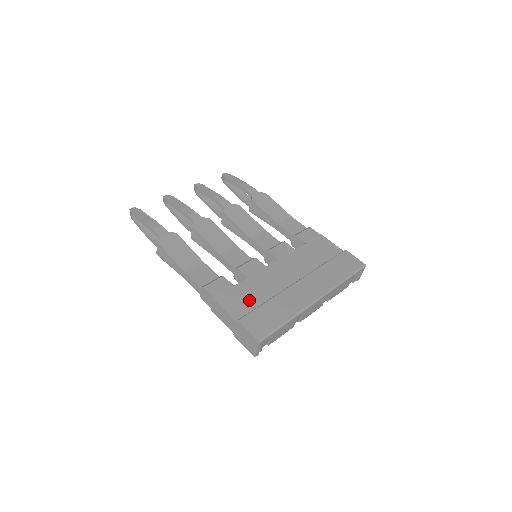
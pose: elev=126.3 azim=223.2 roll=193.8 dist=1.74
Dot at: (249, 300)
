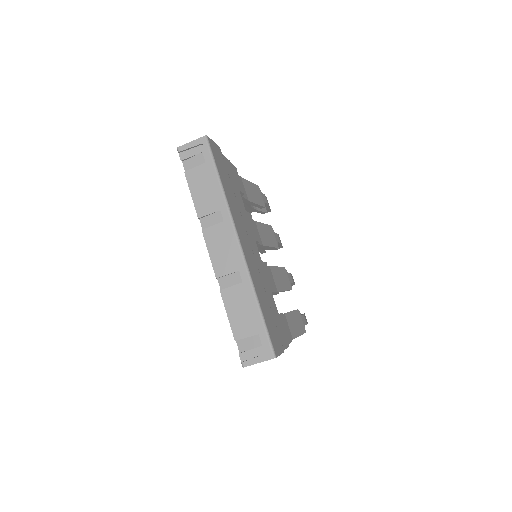
Dot at: occluded
